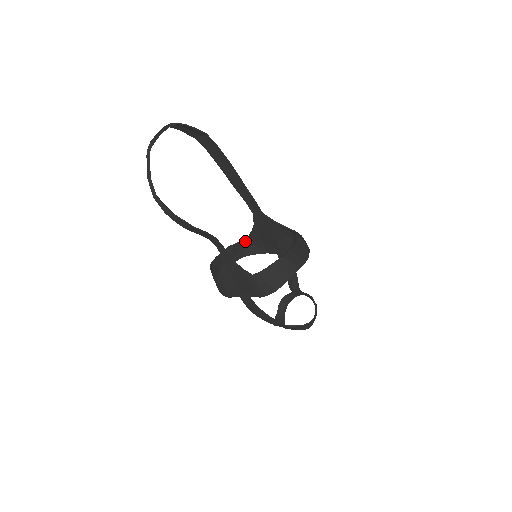
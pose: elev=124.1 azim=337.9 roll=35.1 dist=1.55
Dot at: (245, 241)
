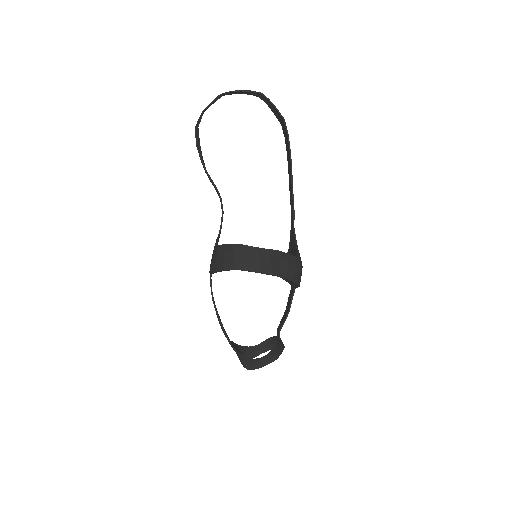
Dot at: occluded
